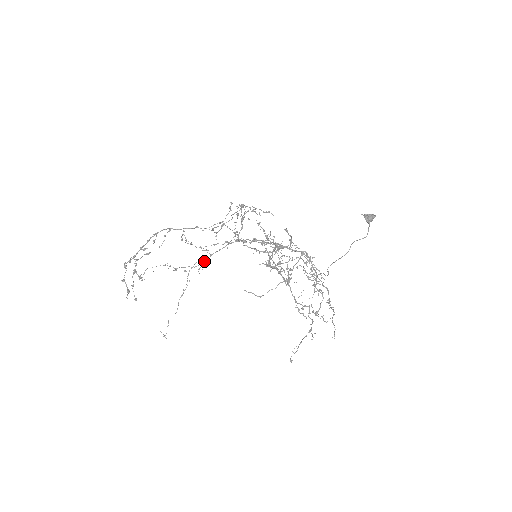
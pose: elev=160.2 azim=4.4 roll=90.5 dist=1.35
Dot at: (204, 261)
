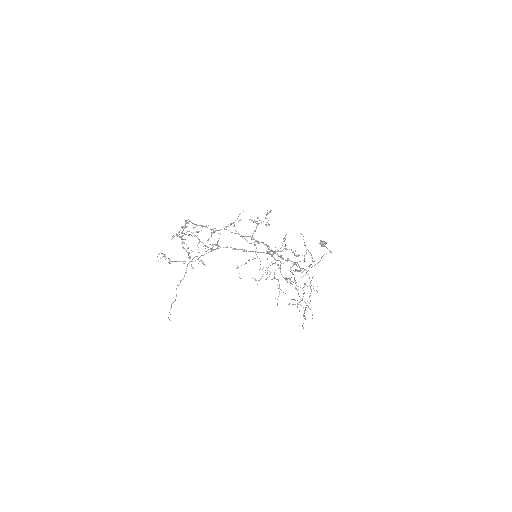
Dot at: occluded
